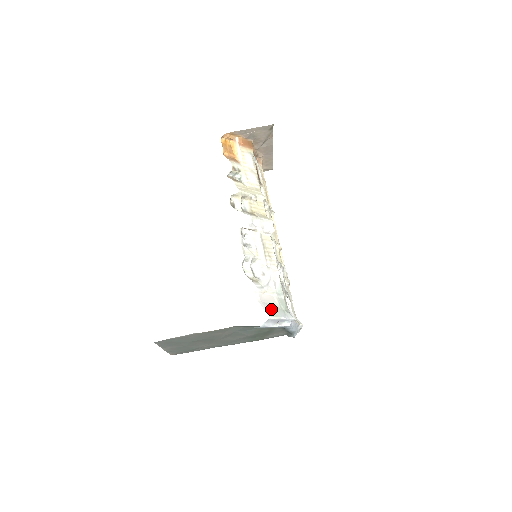
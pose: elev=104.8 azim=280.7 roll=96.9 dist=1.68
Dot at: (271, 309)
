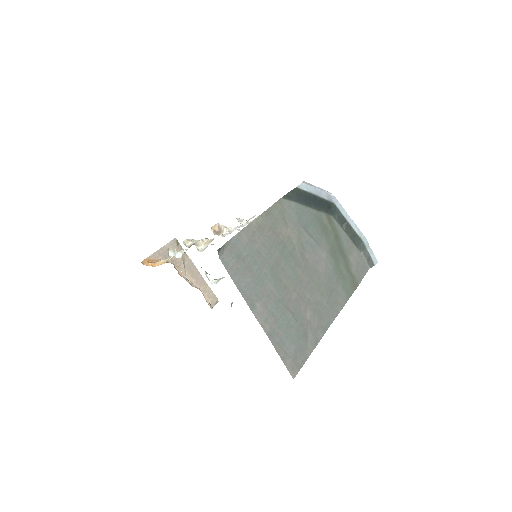
Dot at: occluded
